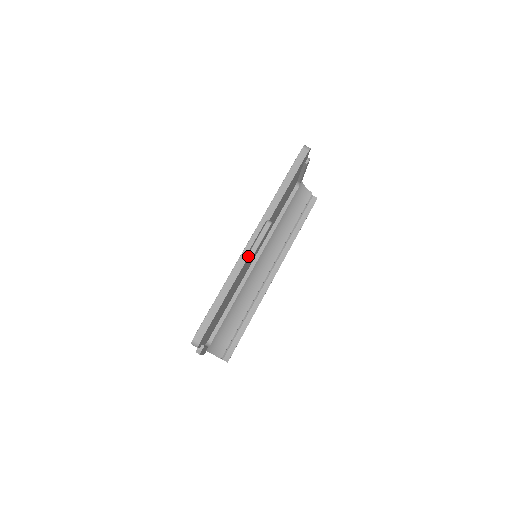
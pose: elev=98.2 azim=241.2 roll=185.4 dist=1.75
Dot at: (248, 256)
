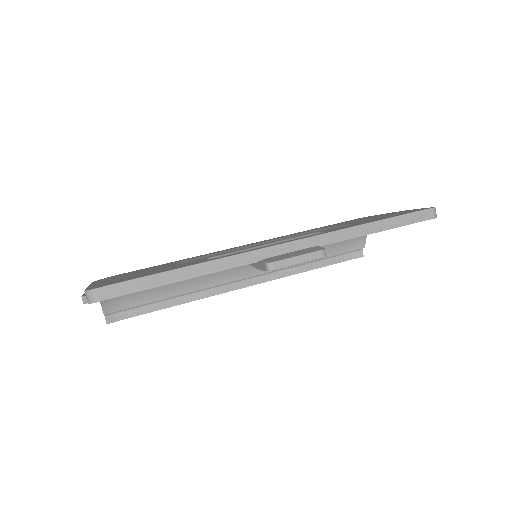
Dot at: (259, 261)
